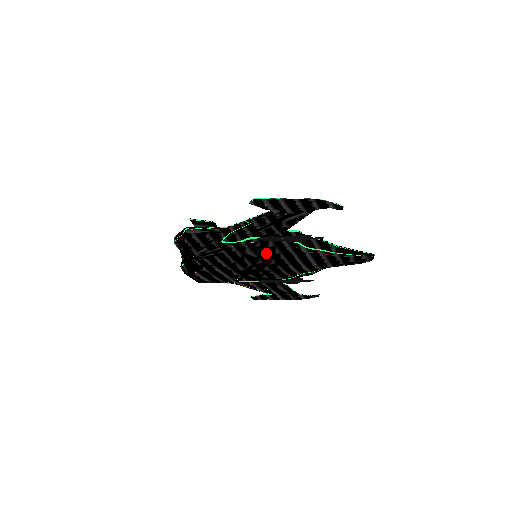
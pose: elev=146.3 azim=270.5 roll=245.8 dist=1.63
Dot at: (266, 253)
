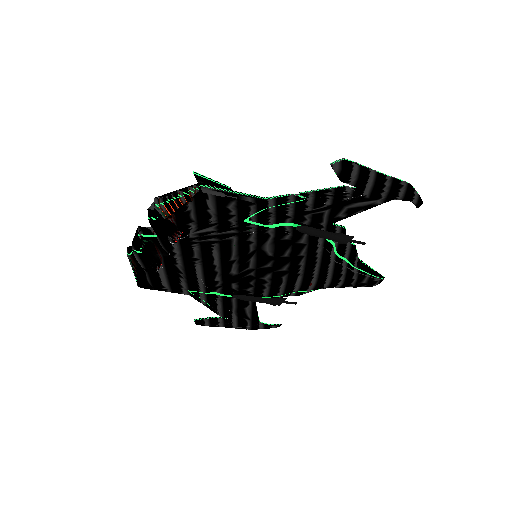
Dot at: (287, 252)
